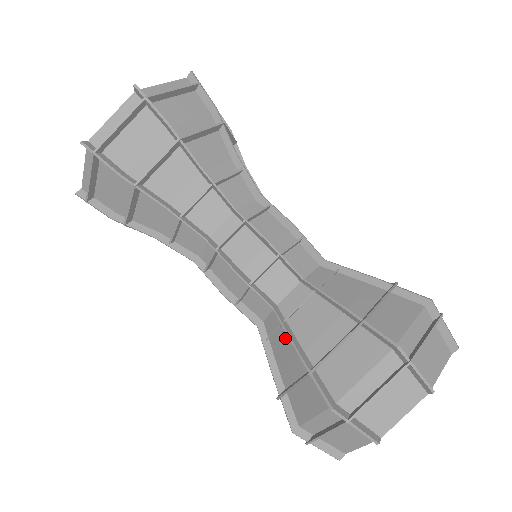
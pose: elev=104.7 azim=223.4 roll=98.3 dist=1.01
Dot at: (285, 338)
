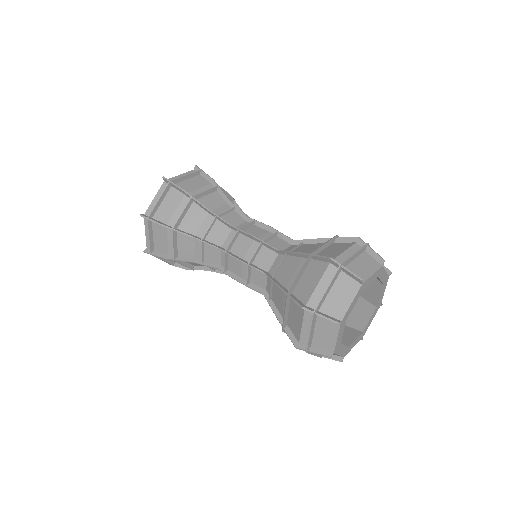
Dot at: (276, 289)
